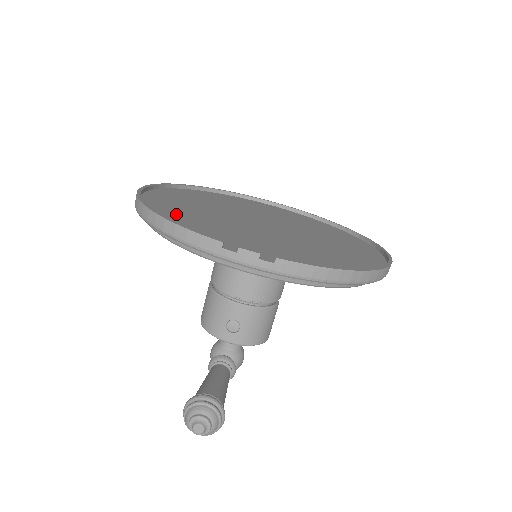
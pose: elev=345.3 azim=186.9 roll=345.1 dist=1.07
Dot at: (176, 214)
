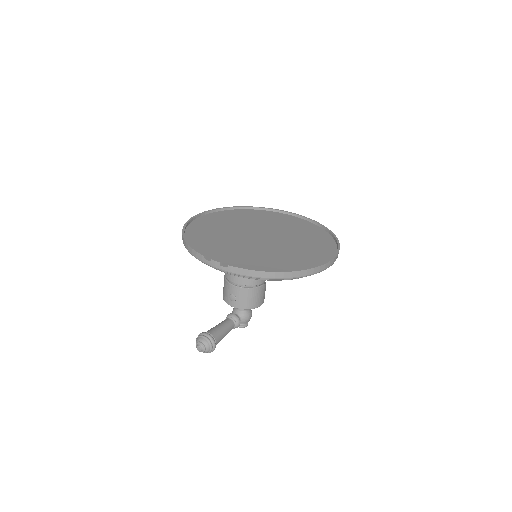
Dot at: (201, 235)
